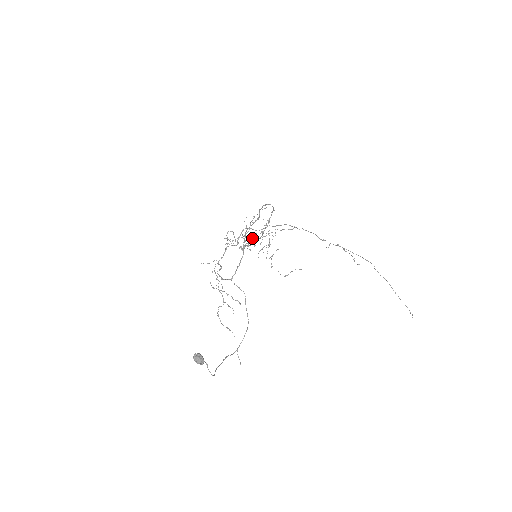
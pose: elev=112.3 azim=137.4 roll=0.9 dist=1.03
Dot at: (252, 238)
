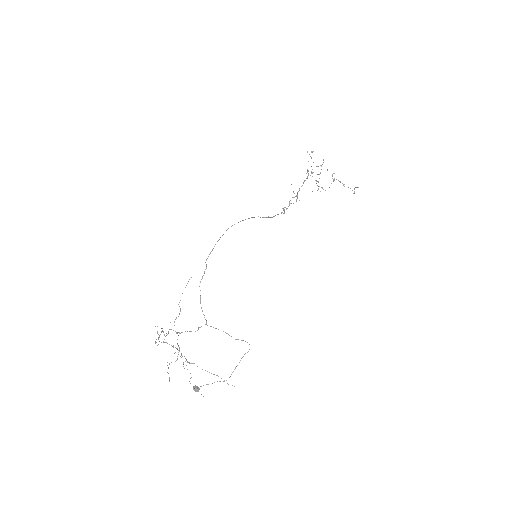
Dot at: occluded
